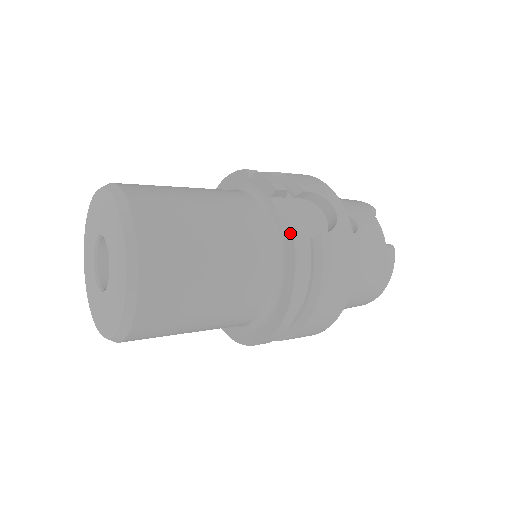
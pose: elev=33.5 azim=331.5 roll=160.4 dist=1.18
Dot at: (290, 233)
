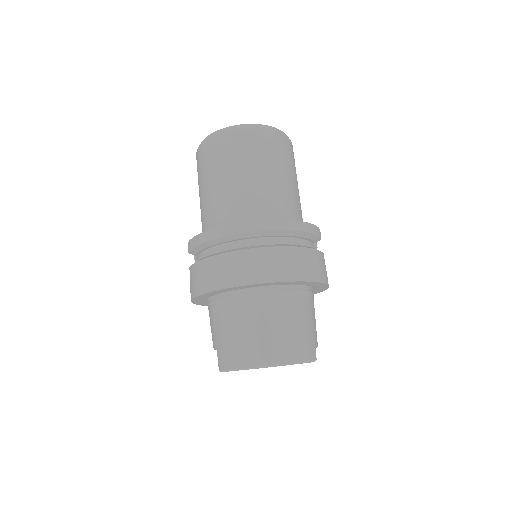
Dot at: occluded
